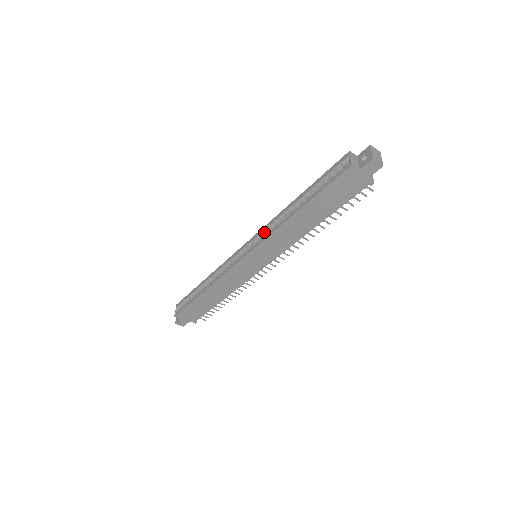
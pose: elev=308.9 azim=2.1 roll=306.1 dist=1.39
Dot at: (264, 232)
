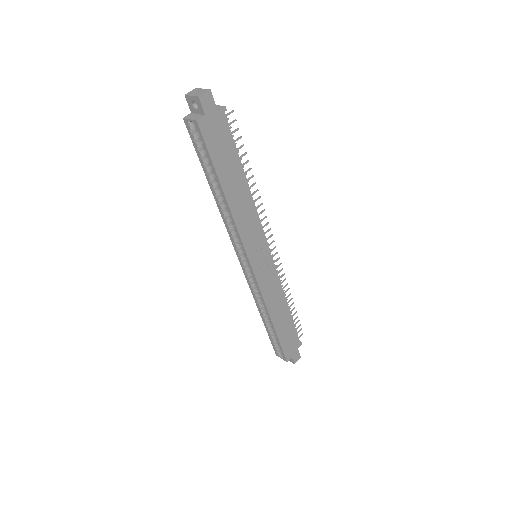
Dot at: (234, 238)
